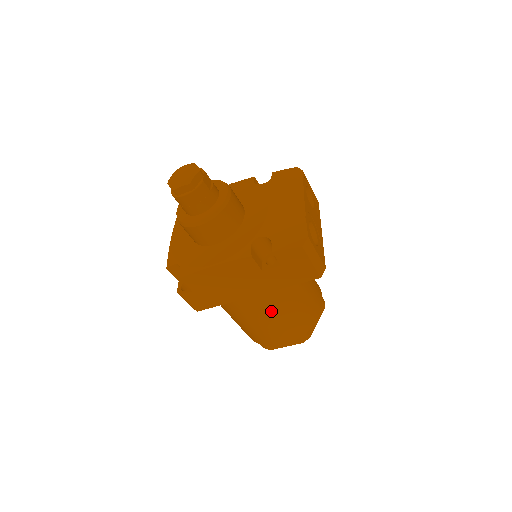
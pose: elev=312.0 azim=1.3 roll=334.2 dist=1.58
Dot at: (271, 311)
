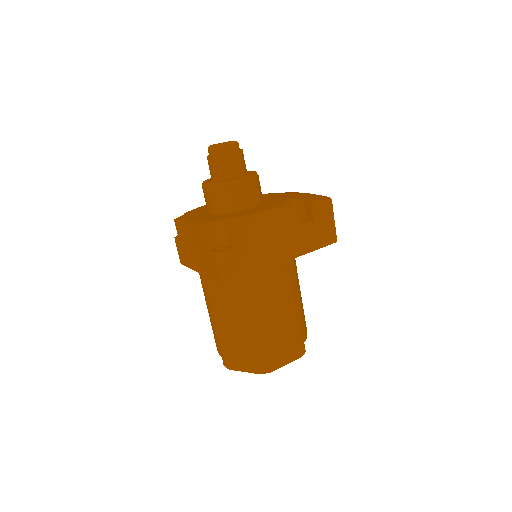
Dot at: (288, 294)
